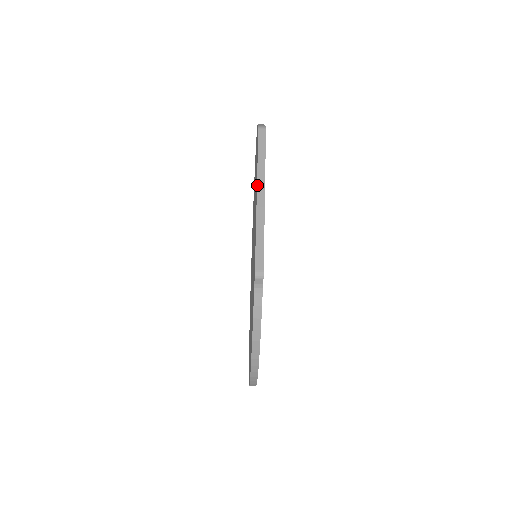
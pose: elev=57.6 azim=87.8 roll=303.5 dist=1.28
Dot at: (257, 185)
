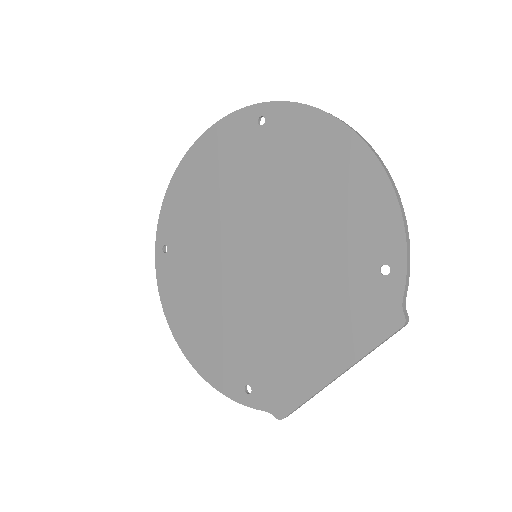
Dot at: occluded
